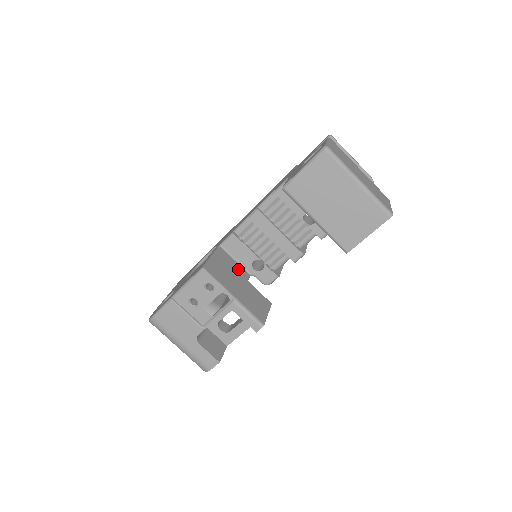
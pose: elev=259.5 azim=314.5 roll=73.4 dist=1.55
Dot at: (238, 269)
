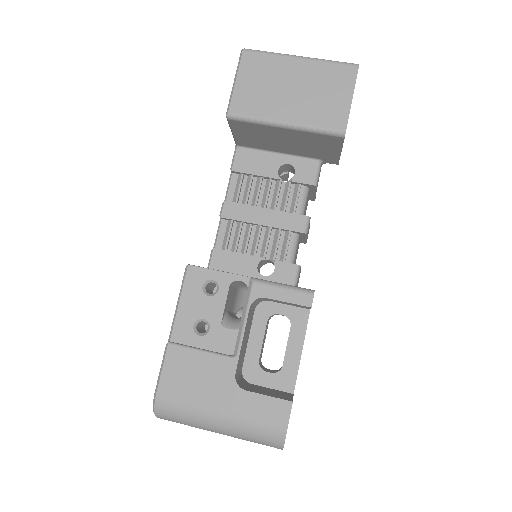
Dot at: occluded
